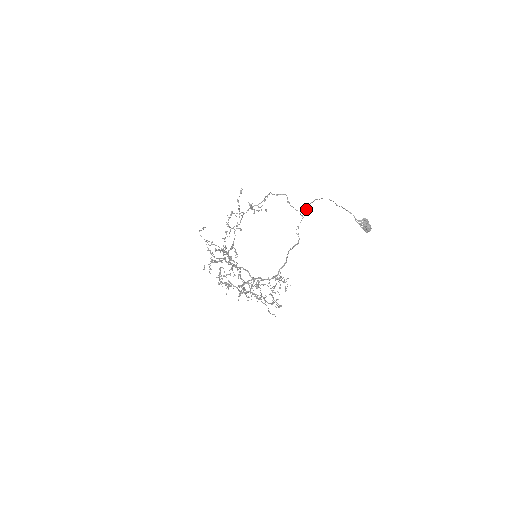
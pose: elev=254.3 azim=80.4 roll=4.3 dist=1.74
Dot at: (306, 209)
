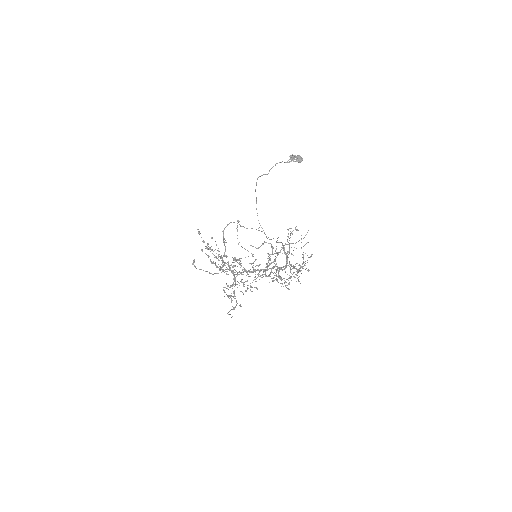
Dot at: occluded
